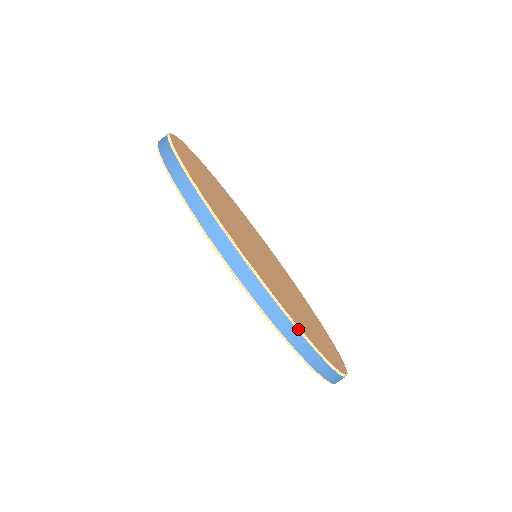
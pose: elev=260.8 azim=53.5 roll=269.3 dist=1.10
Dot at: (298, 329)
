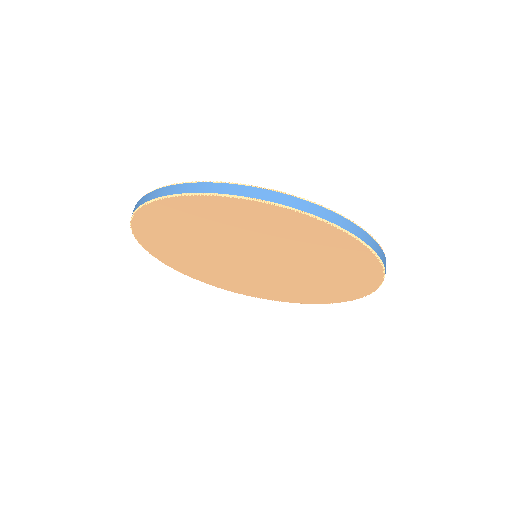
Dot at: (380, 250)
